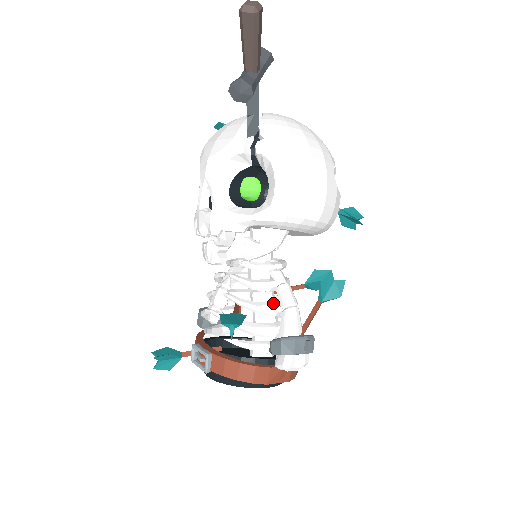
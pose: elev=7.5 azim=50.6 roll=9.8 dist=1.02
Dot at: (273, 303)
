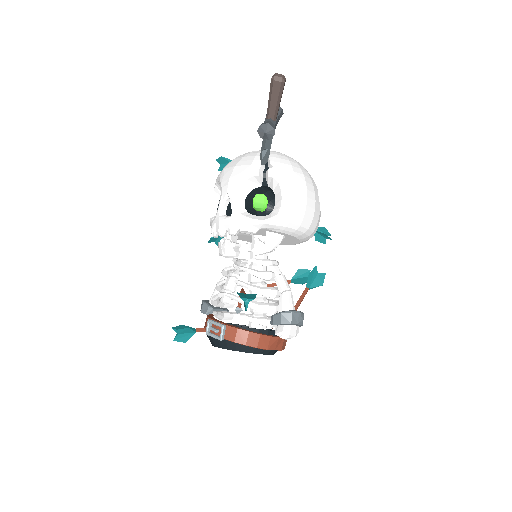
Dot at: (273, 288)
